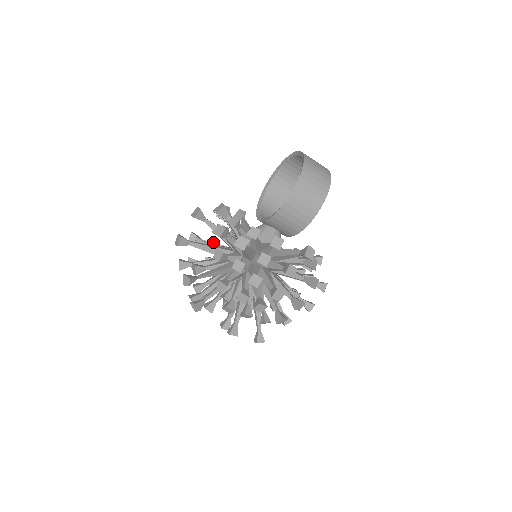
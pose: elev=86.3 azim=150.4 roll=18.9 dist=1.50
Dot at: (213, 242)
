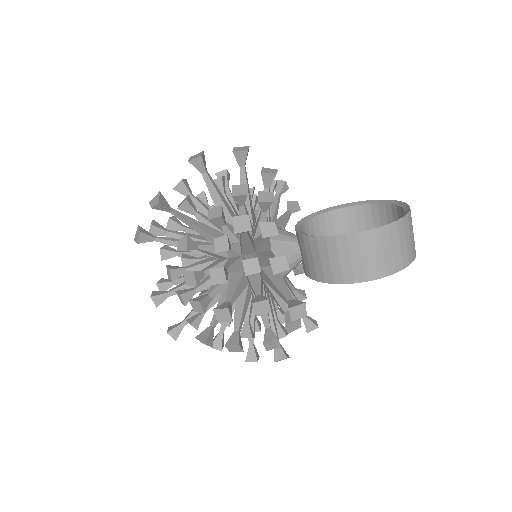
Dot at: occluded
